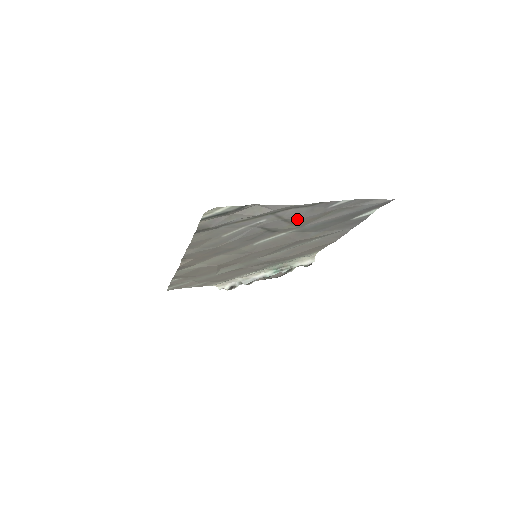
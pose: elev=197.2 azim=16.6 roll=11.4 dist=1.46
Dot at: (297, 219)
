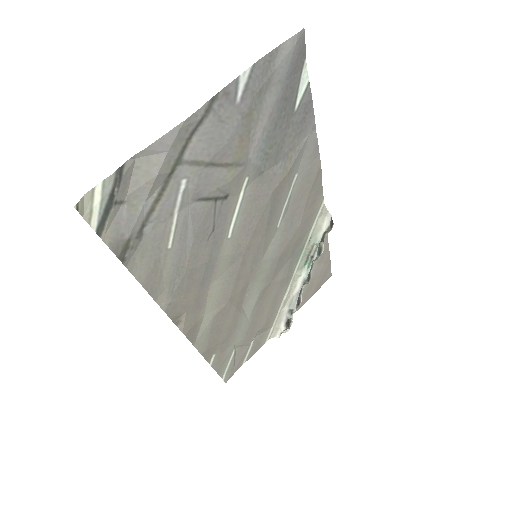
Dot at: (222, 151)
